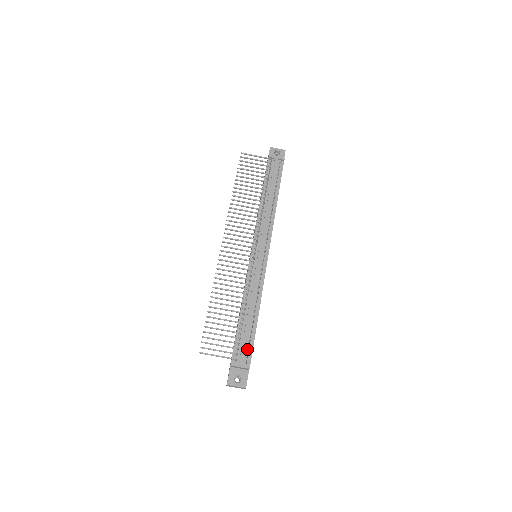
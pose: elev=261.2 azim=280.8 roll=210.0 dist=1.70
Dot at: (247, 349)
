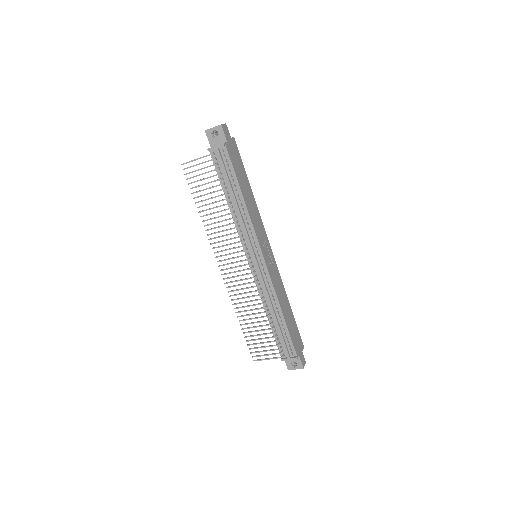
Dot at: (288, 344)
